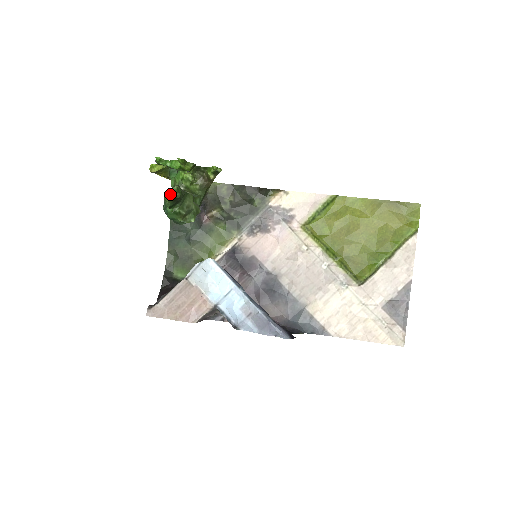
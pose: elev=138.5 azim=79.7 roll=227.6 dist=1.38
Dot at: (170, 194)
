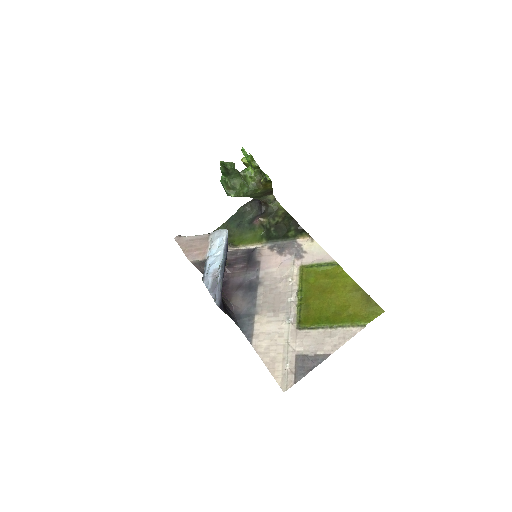
Dot at: (224, 162)
